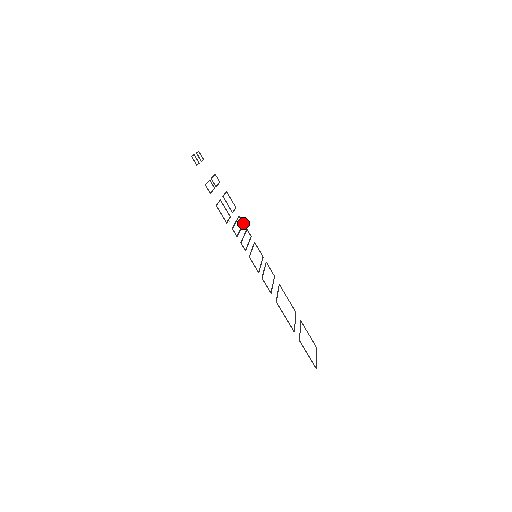
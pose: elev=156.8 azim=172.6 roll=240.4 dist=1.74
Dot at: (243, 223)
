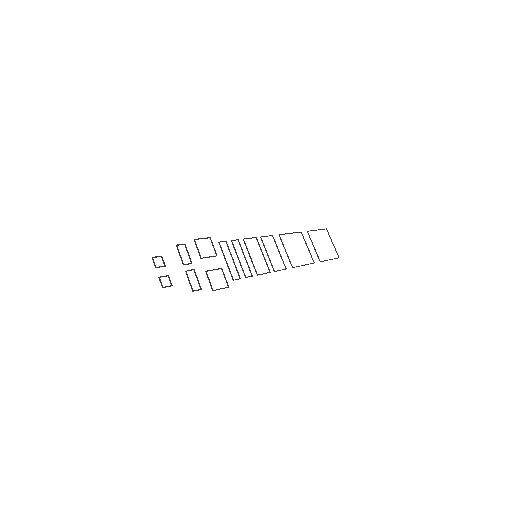
Dot at: (226, 242)
